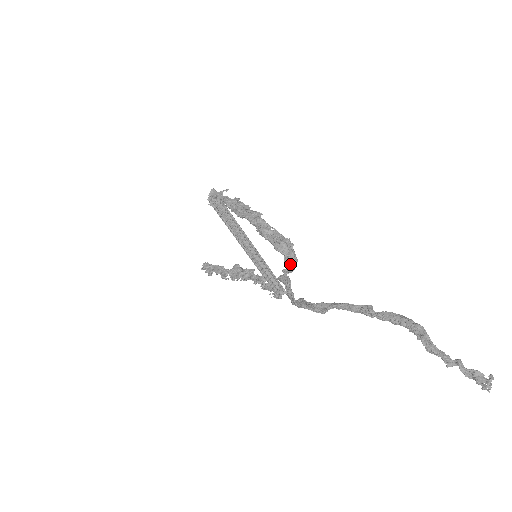
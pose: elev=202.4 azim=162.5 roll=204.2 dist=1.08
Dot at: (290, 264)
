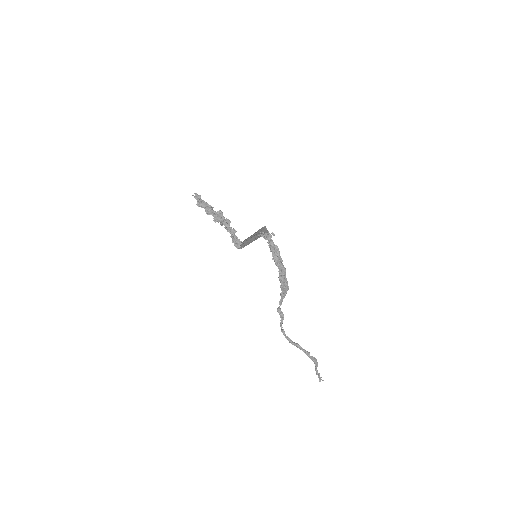
Dot at: (282, 298)
